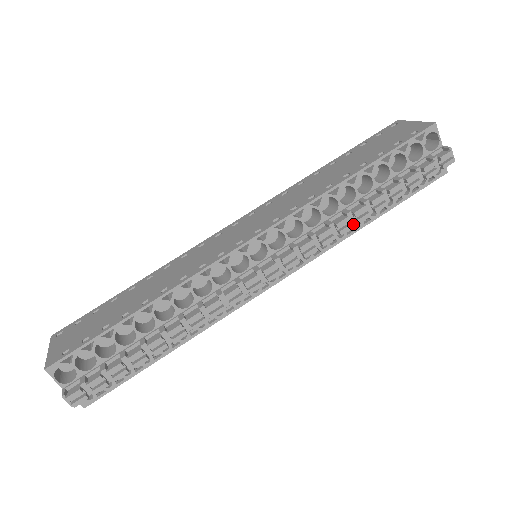
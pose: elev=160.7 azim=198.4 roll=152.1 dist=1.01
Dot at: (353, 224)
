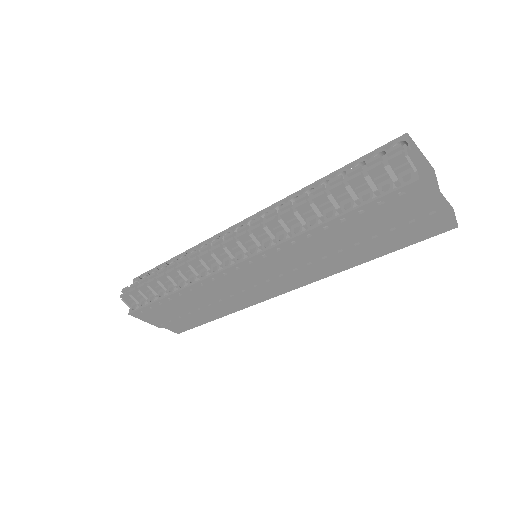
Dot at: (295, 211)
